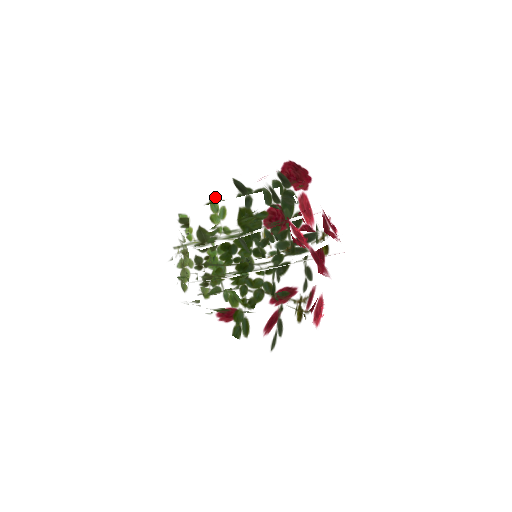
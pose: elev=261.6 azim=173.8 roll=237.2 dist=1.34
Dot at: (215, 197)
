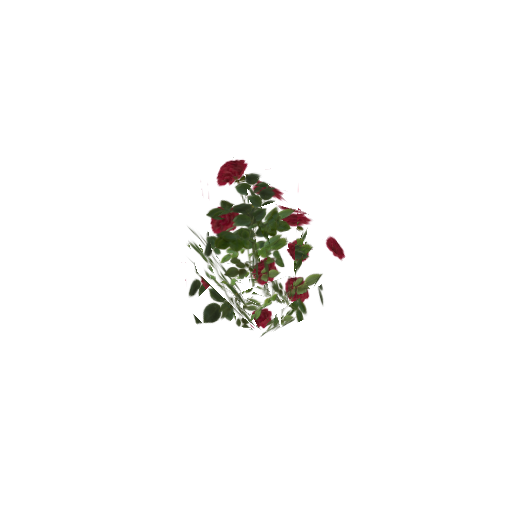
Dot at: (201, 239)
